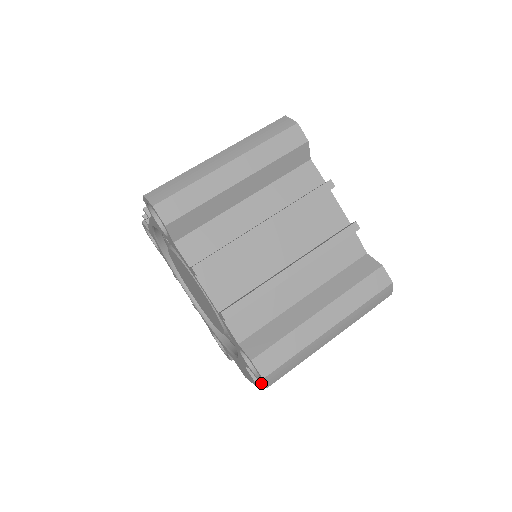
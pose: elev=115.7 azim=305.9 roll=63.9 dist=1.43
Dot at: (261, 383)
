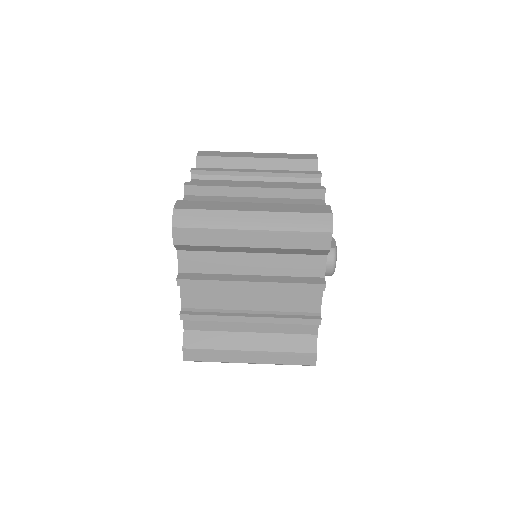
Dot at: occluded
